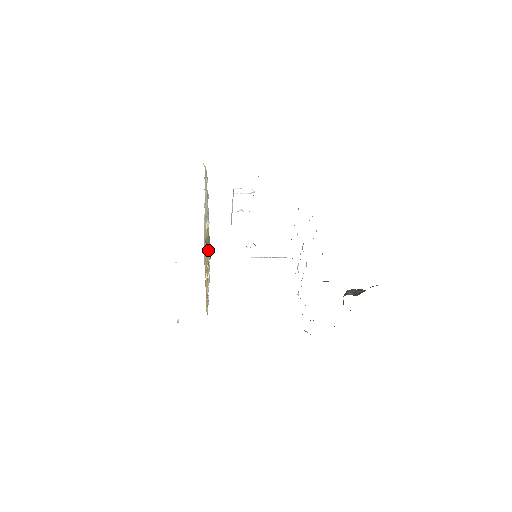
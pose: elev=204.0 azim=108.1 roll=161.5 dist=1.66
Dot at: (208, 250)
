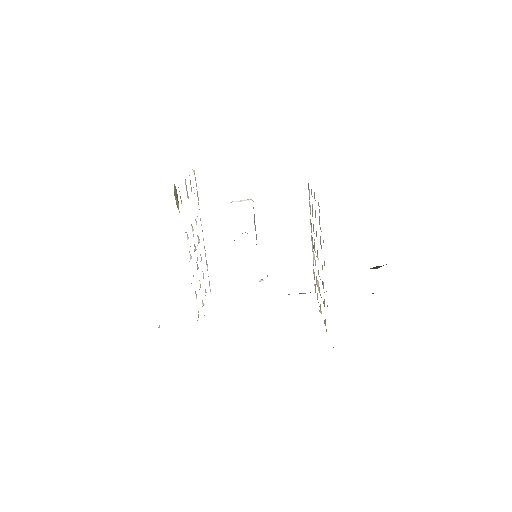
Dot at: (177, 203)
